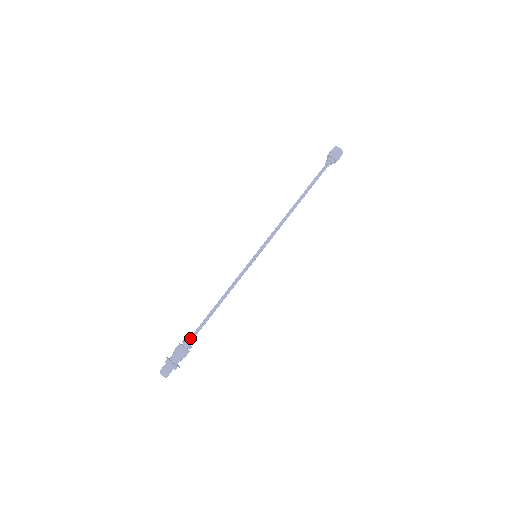
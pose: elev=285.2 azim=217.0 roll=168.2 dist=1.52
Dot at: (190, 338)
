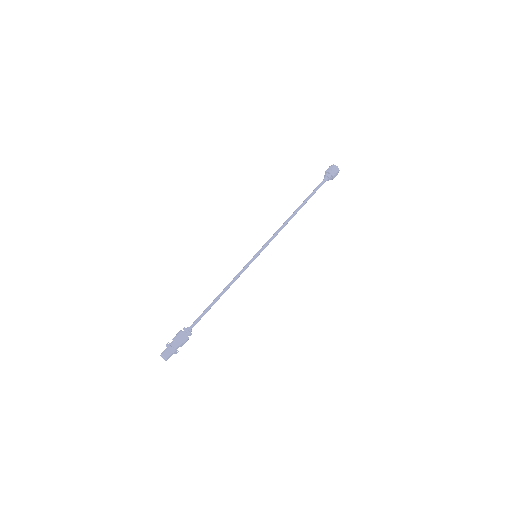
Dot at: occluded
